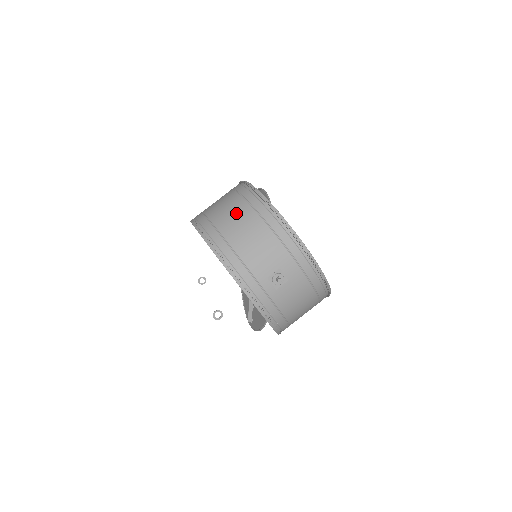
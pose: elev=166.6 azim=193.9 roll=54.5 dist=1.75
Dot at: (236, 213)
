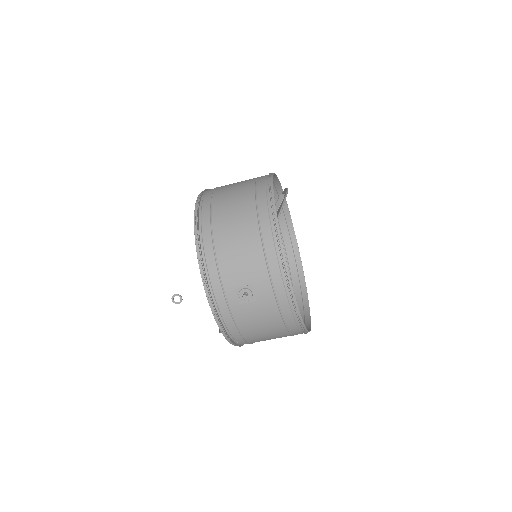
Dot at: (238, 206)
